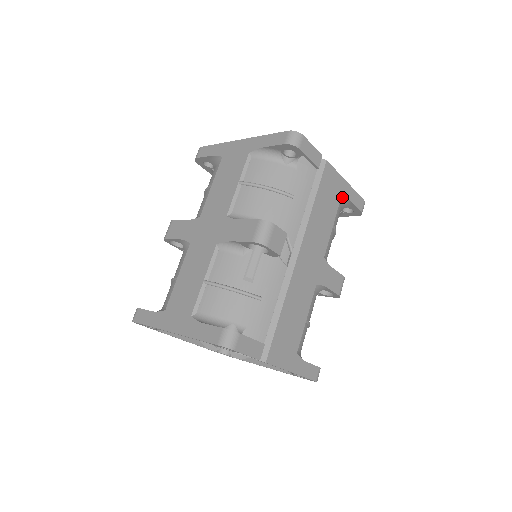
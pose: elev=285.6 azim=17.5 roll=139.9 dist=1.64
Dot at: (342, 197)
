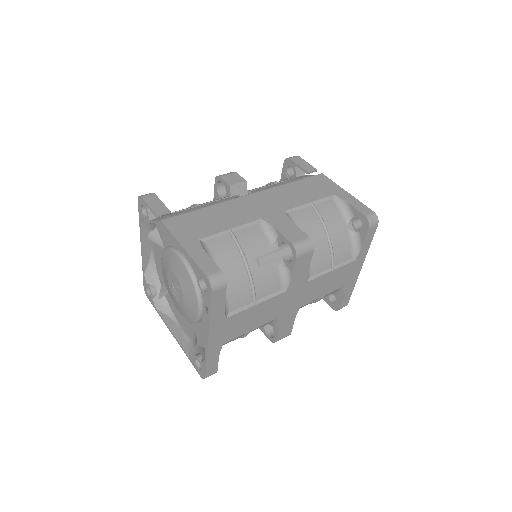
Dot at: (336, 197)
